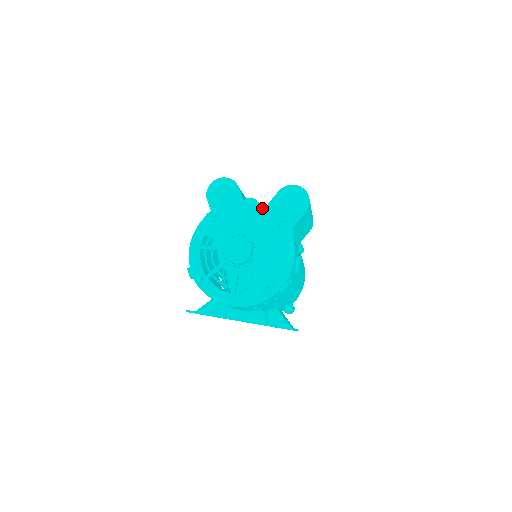
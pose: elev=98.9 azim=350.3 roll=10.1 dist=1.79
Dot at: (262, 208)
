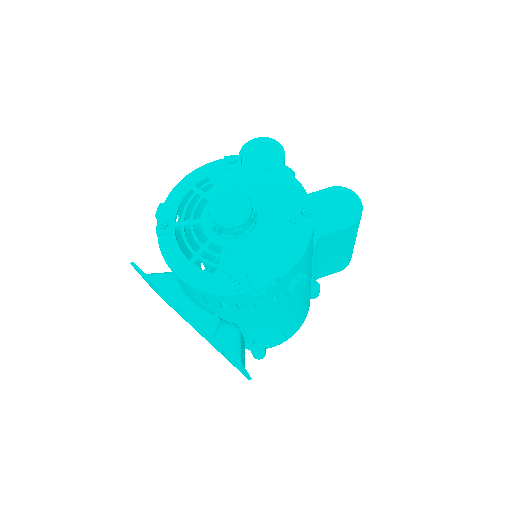
Dot at: (295, 185)
